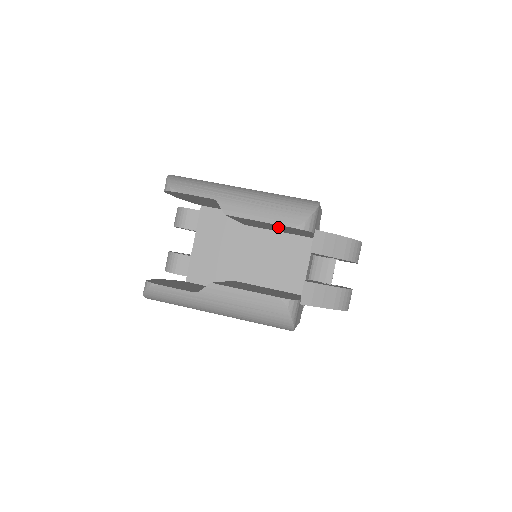
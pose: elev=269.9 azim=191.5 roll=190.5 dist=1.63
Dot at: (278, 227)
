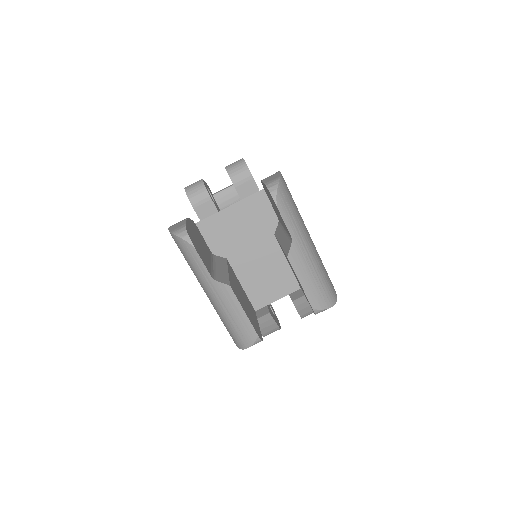
Dot at: occluded
